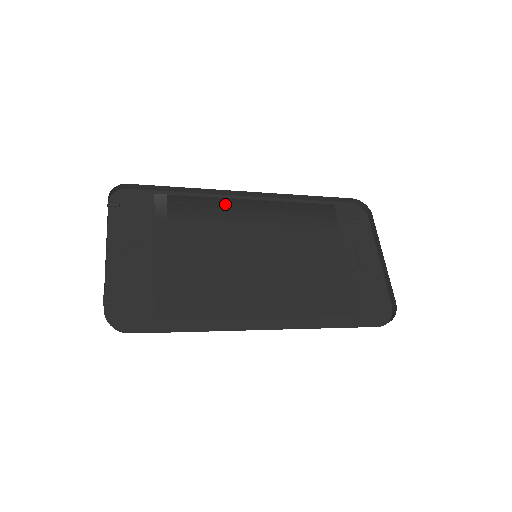
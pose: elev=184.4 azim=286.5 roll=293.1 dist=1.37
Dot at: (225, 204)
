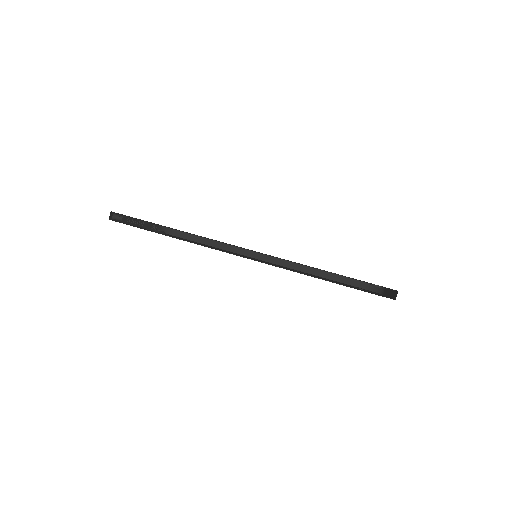
Dot at: occluded
